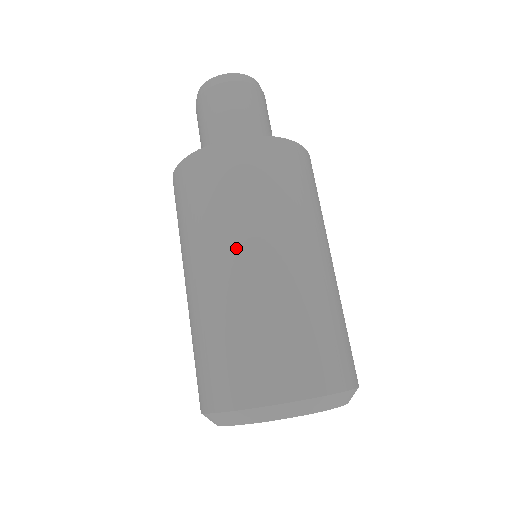
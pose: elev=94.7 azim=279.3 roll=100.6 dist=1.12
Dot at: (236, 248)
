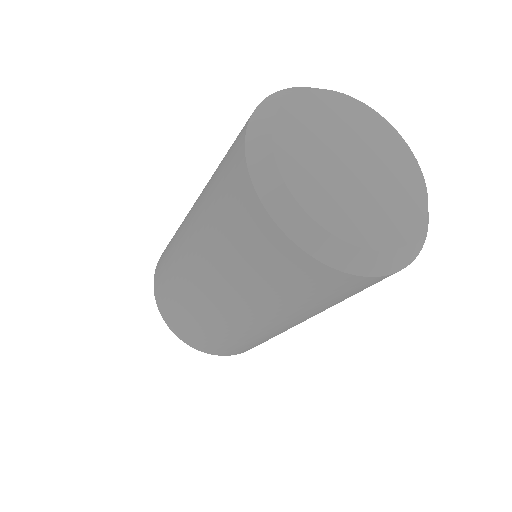
Dot at: occluded
